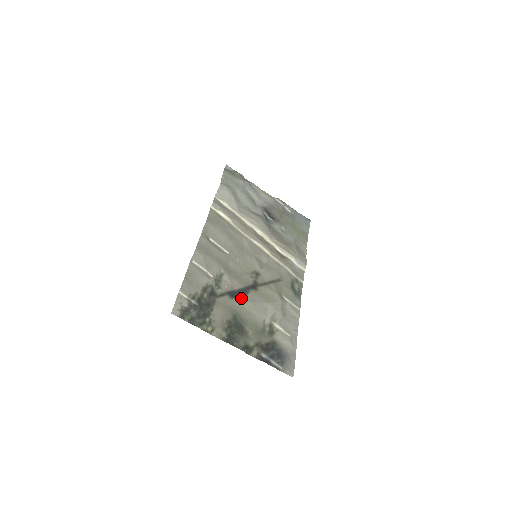
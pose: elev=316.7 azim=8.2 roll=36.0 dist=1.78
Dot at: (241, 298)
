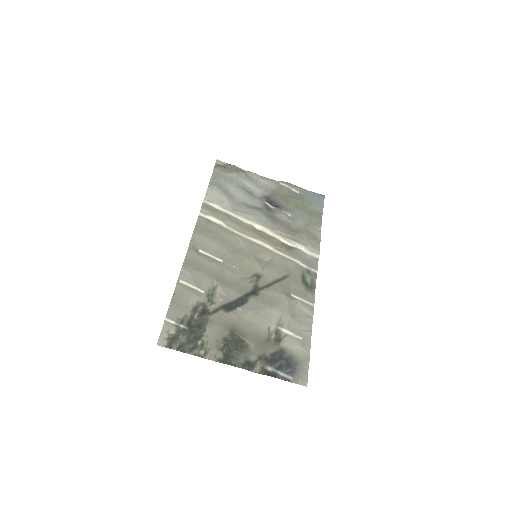
Dot at: (239, 309)
